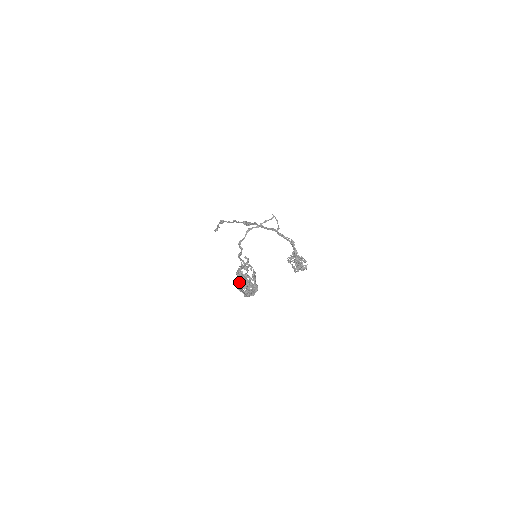
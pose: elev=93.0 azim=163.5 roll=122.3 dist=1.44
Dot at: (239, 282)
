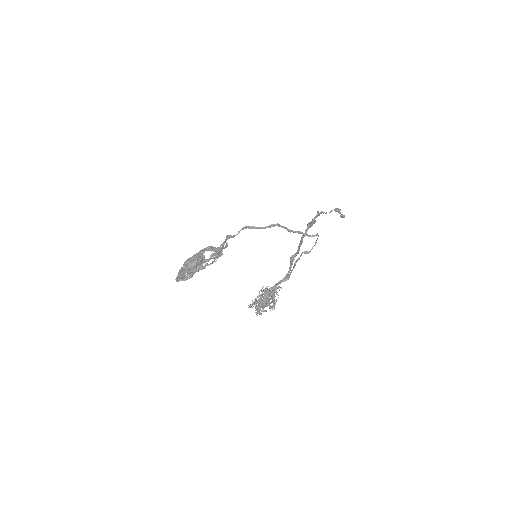
Dot at: (191, 258)
